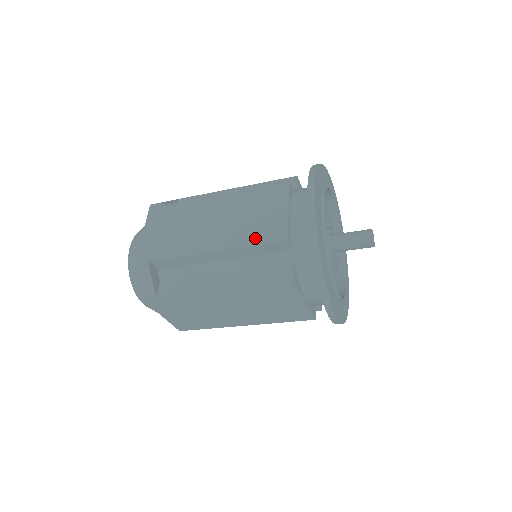
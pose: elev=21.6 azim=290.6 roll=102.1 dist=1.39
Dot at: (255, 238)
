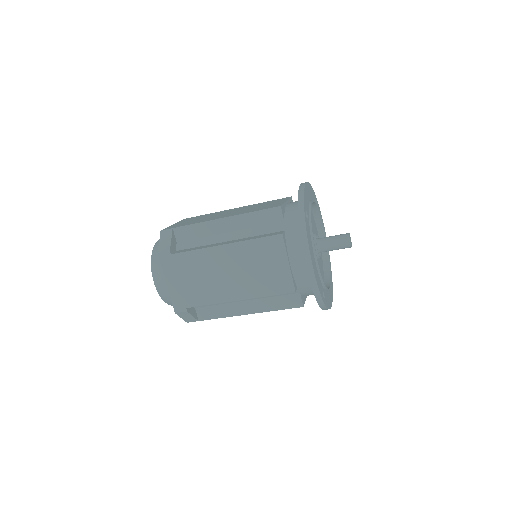
Dot at: (269, 289)
